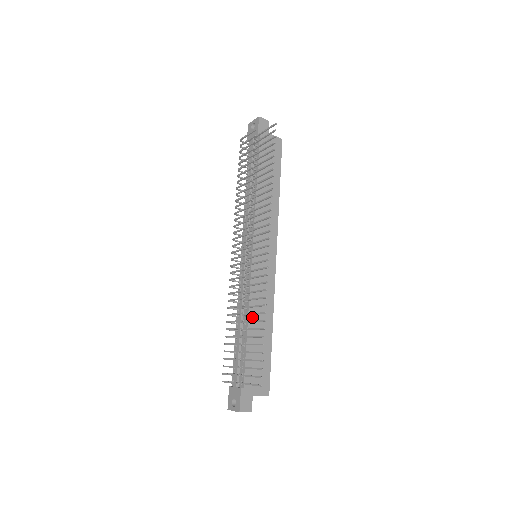
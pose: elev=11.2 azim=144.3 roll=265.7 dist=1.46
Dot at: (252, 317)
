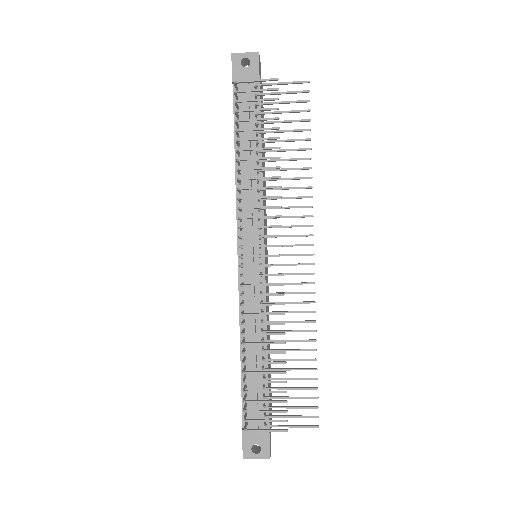
Dot at: (267, 339)
